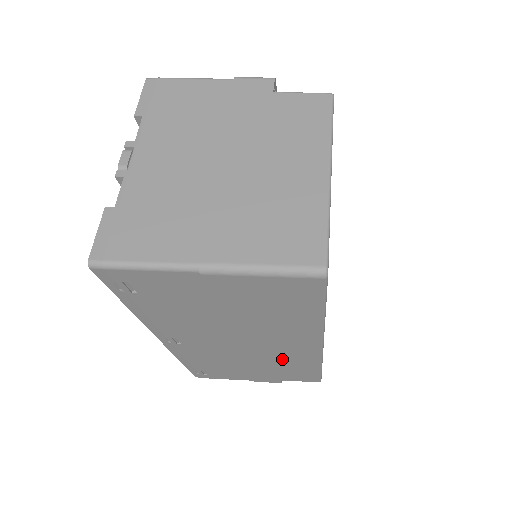
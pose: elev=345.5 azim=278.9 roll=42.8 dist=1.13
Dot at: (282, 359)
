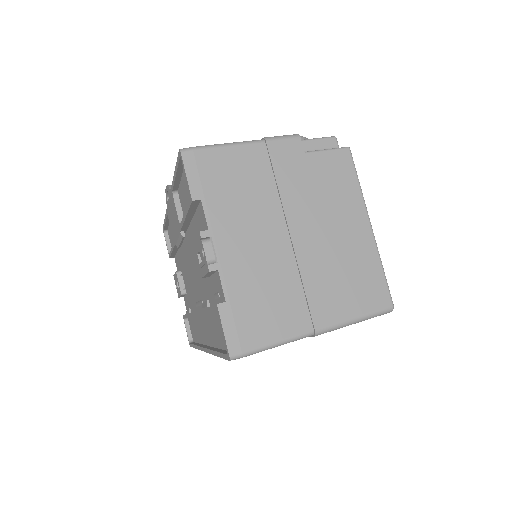
Dot at: occluded
